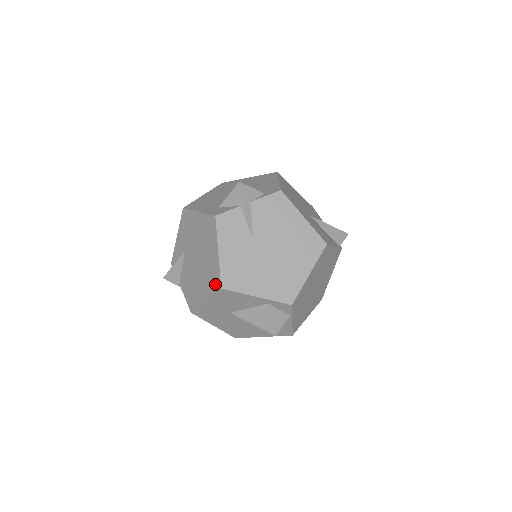
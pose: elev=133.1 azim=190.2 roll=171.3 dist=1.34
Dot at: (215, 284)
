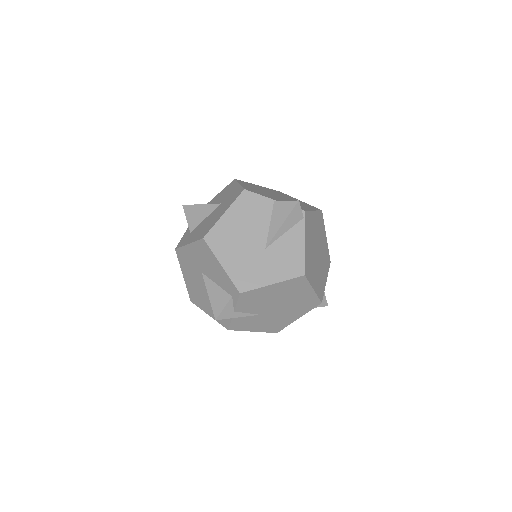
Dot at: occluded
